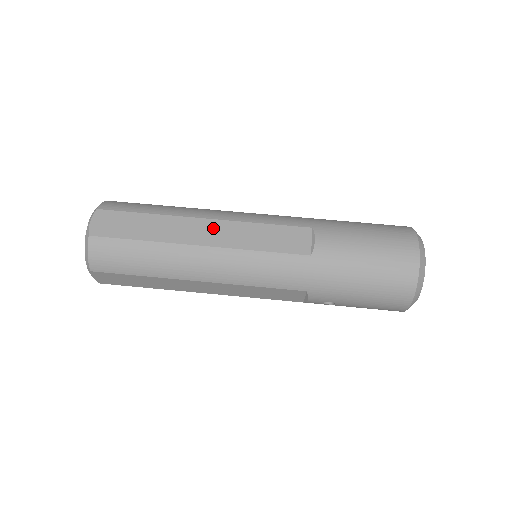
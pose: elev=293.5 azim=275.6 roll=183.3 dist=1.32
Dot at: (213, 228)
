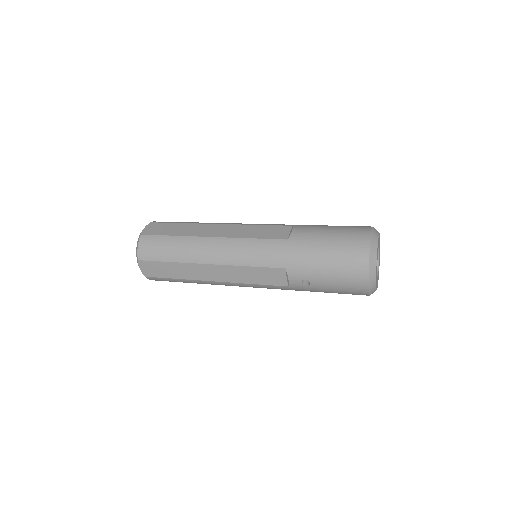
Dot at: (222, 228)
